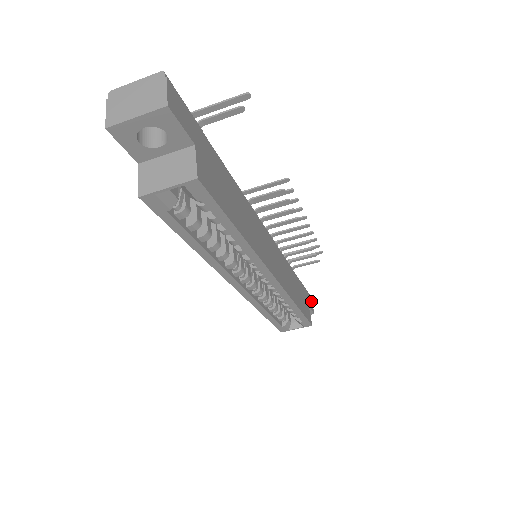
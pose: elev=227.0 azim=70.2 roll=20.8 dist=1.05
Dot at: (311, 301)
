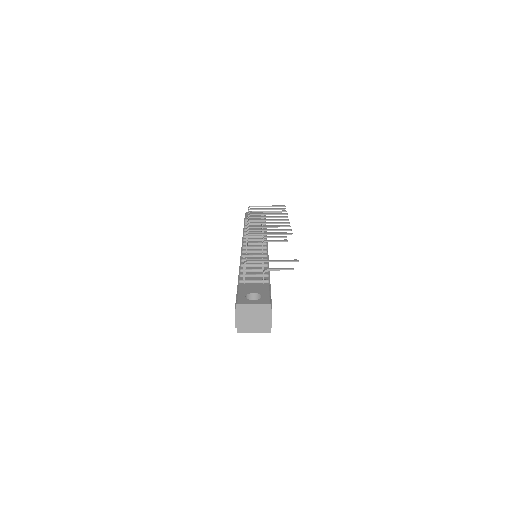
Dot at: occluded
